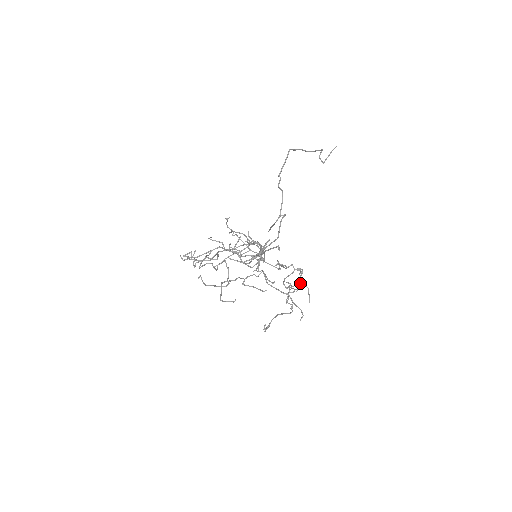
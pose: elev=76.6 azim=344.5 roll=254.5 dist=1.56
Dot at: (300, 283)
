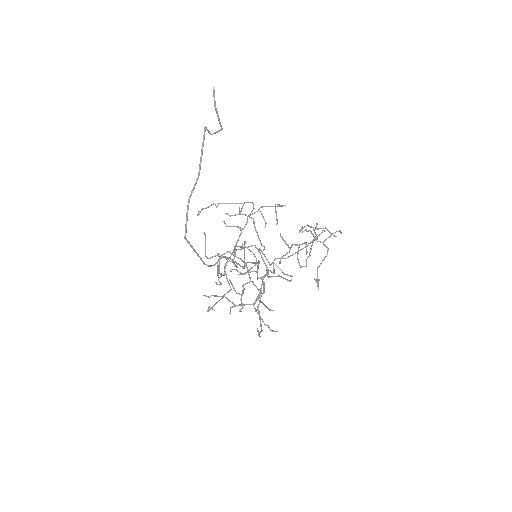
Dot at: (314, 231)
